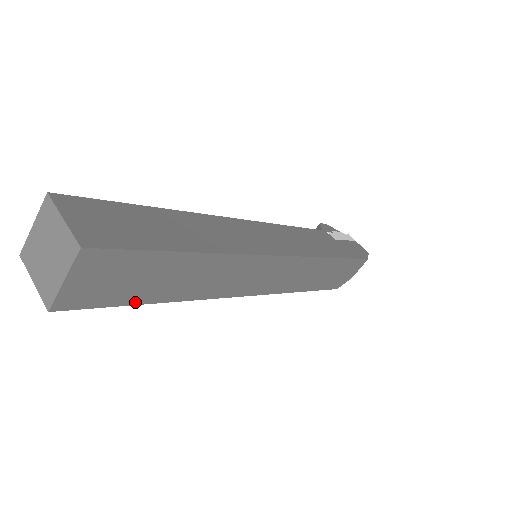
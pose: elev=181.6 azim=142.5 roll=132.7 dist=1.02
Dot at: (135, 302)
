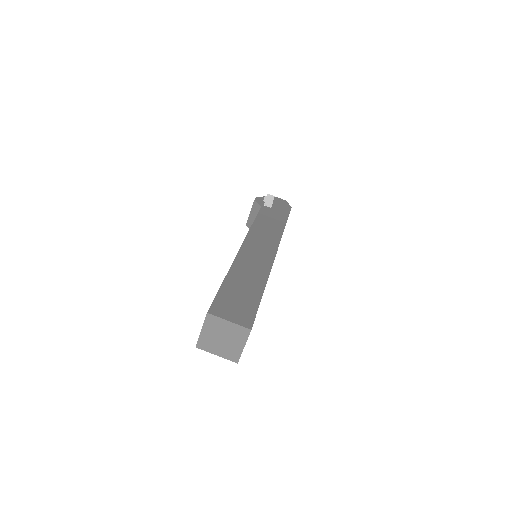
Dot at: occluded
